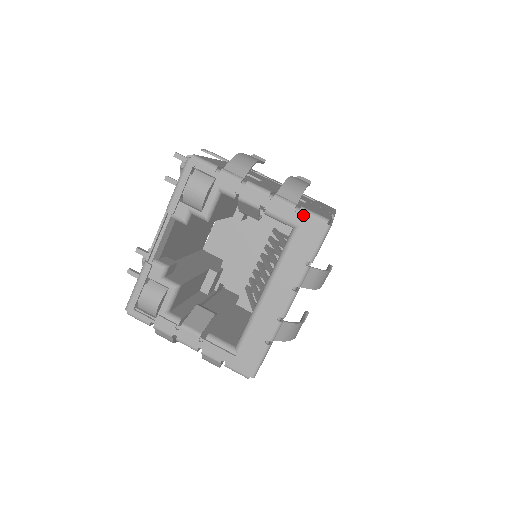
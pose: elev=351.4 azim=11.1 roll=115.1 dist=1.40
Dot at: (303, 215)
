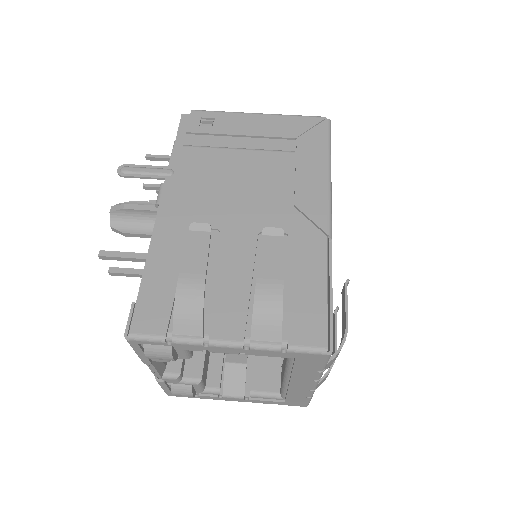
Dot at: (294, 354)
